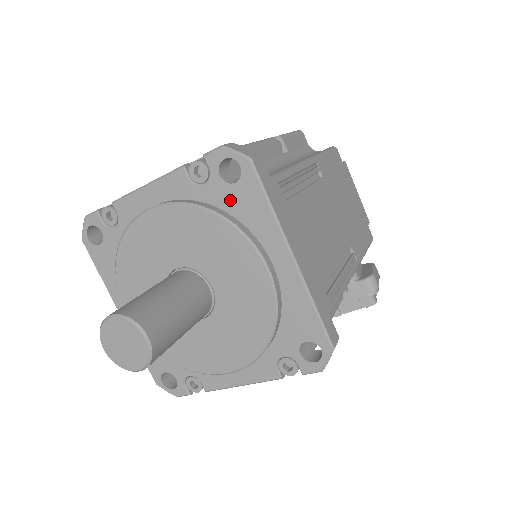
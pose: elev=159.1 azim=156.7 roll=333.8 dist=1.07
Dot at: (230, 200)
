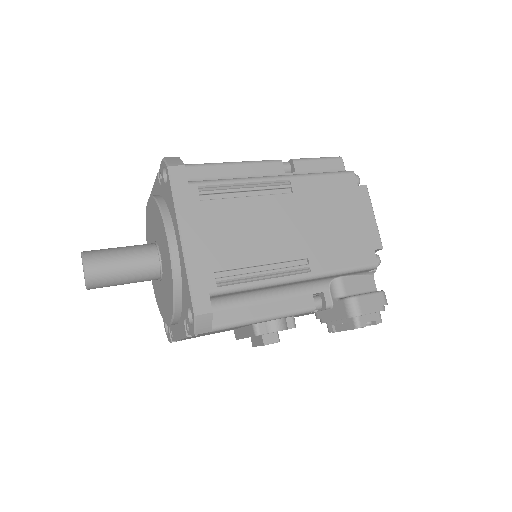
Dot at: (166, 195)
